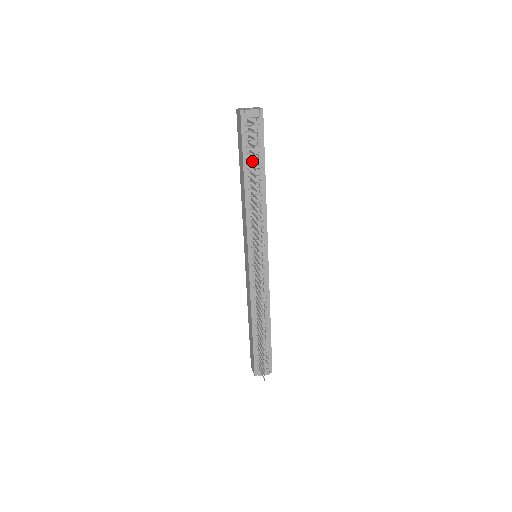
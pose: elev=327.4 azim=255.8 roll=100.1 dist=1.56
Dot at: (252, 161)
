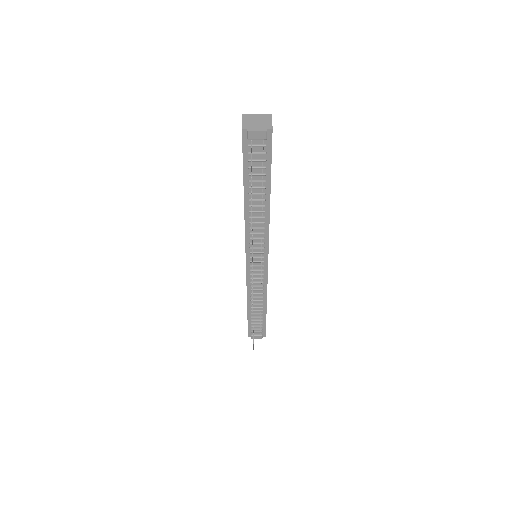
Dot at: (254, 181)
